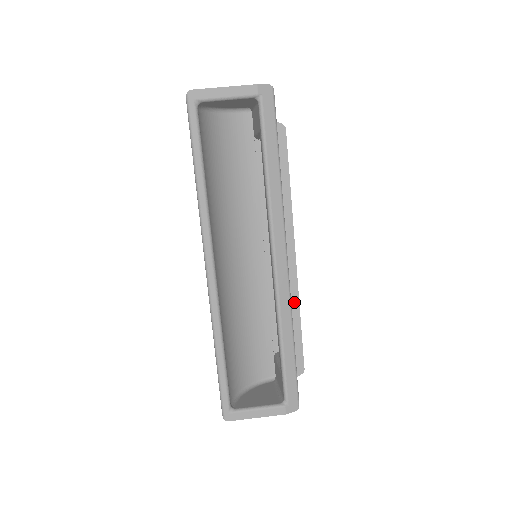
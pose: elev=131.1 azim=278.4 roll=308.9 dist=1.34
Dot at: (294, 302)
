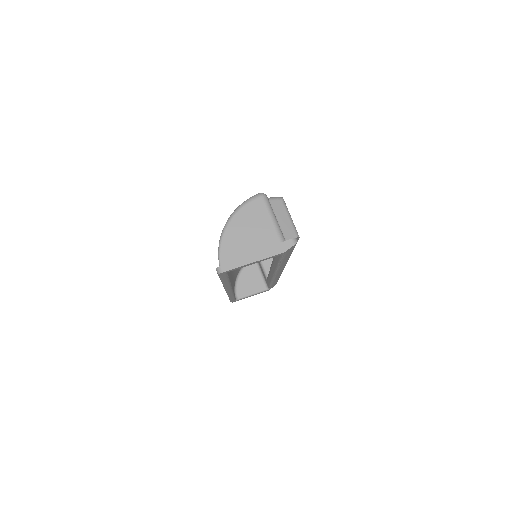
Dot at: occluded
